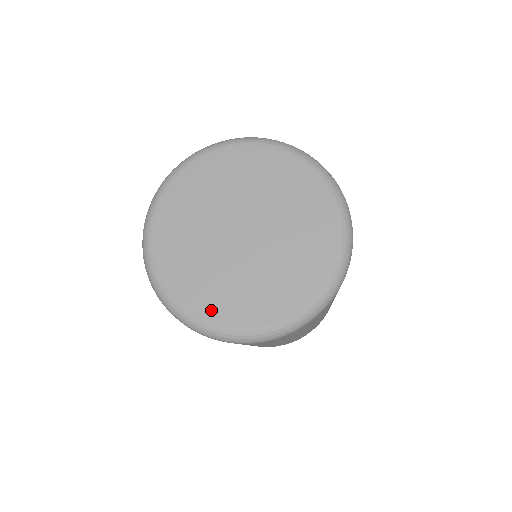
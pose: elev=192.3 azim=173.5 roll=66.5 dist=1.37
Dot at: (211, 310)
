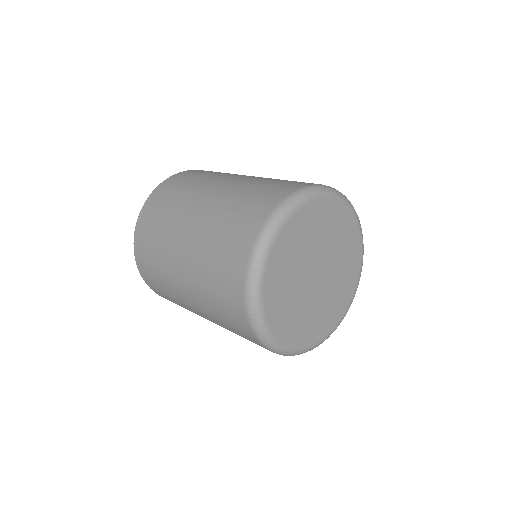
Dot at: (275, 318)
